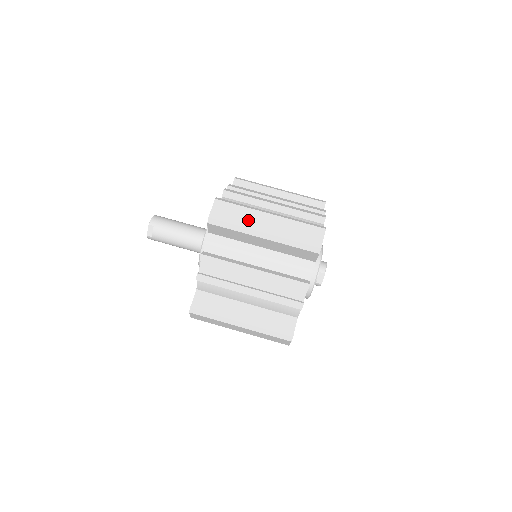
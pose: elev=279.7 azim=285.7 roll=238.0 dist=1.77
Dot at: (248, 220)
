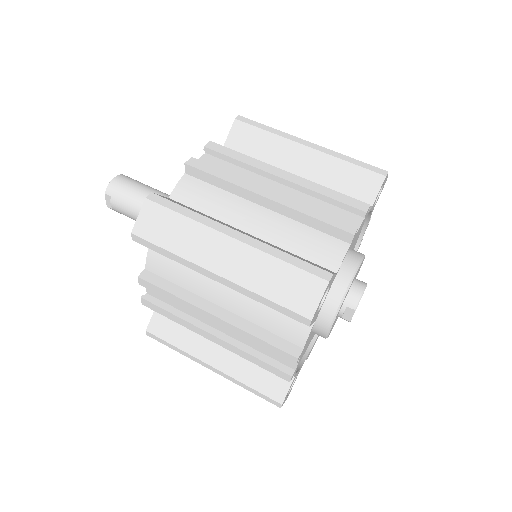
Dot at: (192, 246)
